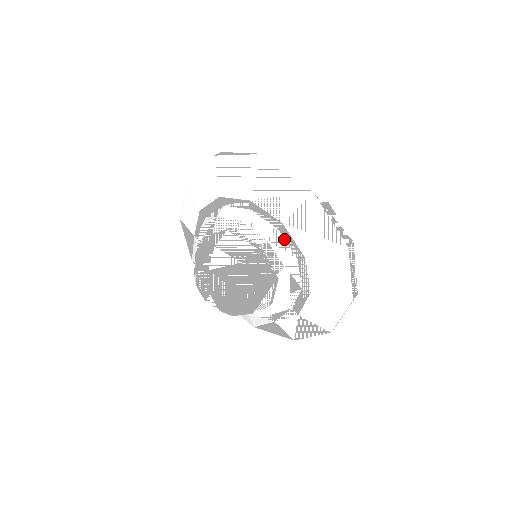
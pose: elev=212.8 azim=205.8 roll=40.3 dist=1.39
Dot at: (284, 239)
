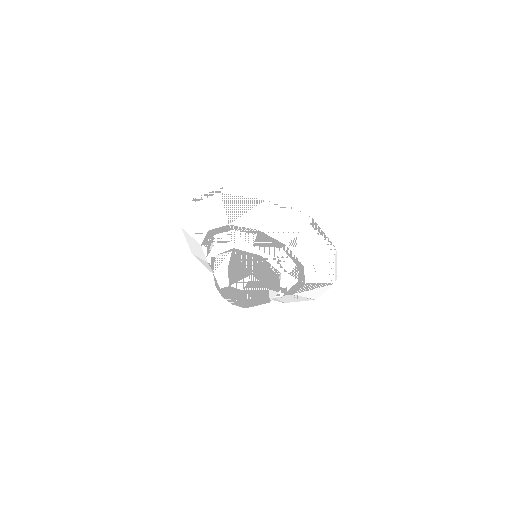
Dot at: (297, 270)
